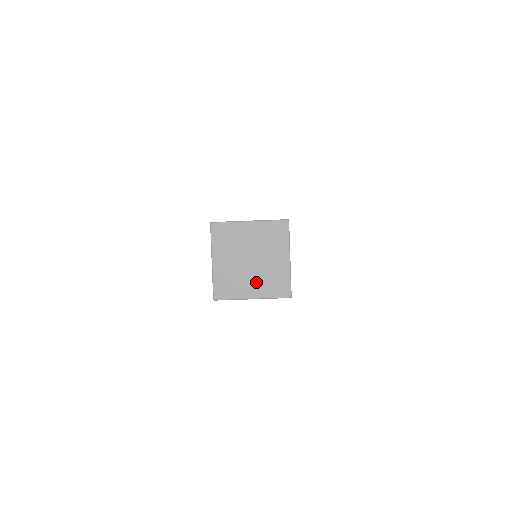
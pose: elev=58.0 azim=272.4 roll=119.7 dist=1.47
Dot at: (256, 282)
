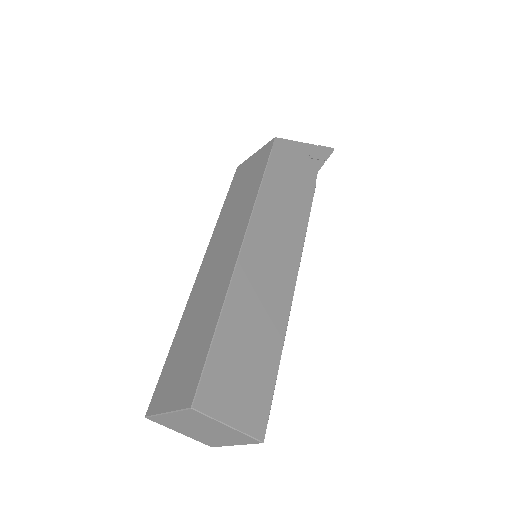
Dot at: (225, 439)
